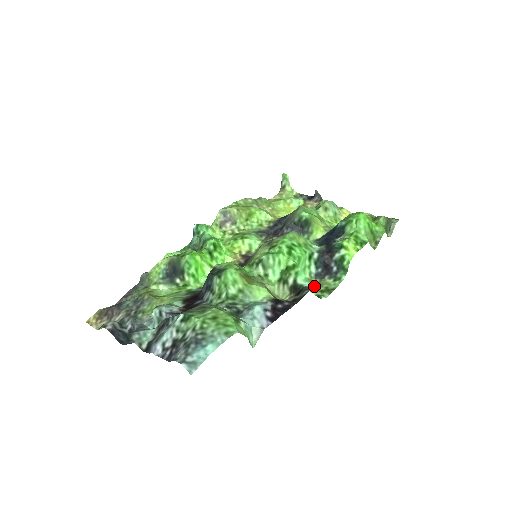
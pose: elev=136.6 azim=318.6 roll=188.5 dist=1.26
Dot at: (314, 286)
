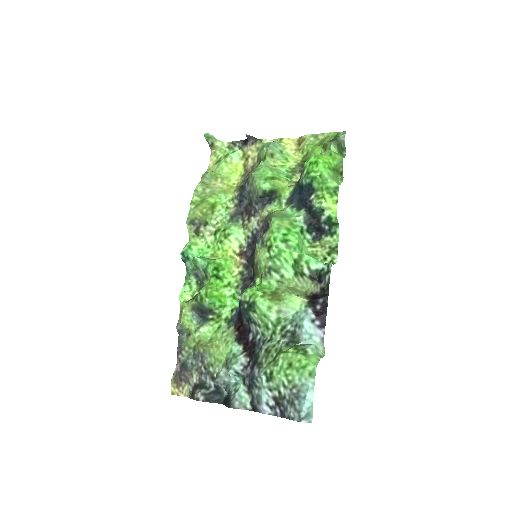
Dot at: (328, 266)
